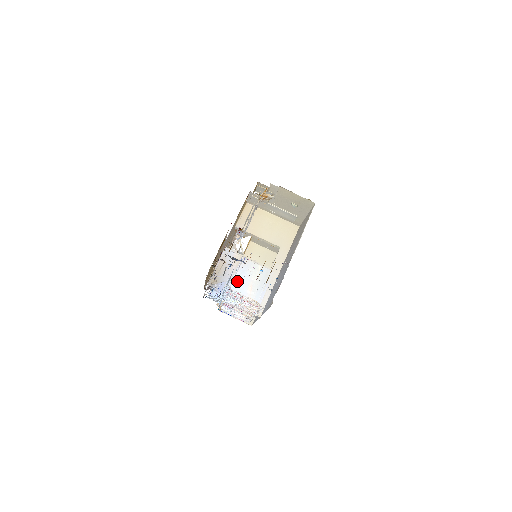
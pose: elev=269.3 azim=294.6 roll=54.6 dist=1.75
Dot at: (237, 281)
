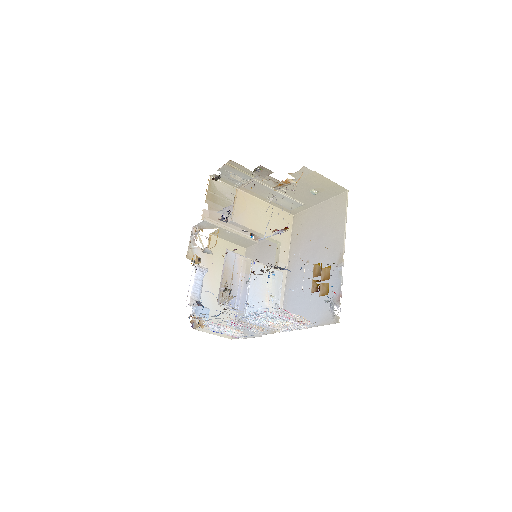
Dot at: (252, 292)
